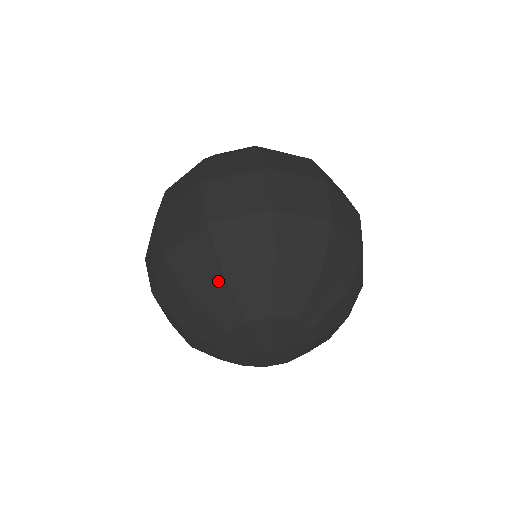
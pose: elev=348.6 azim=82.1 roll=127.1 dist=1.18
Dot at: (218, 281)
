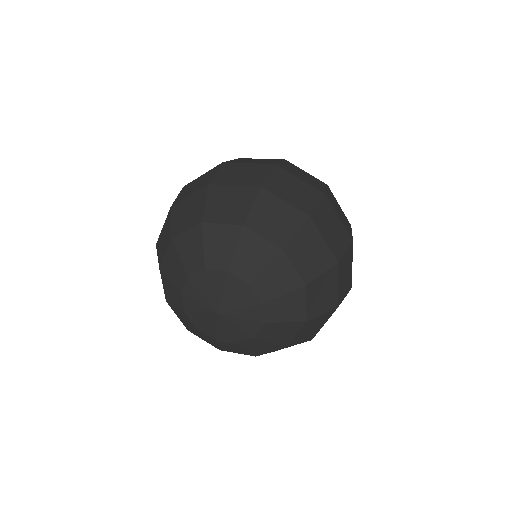
Dot at: (161, 276)
